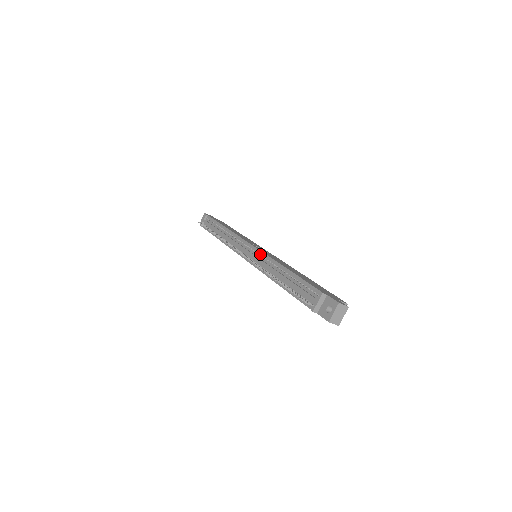
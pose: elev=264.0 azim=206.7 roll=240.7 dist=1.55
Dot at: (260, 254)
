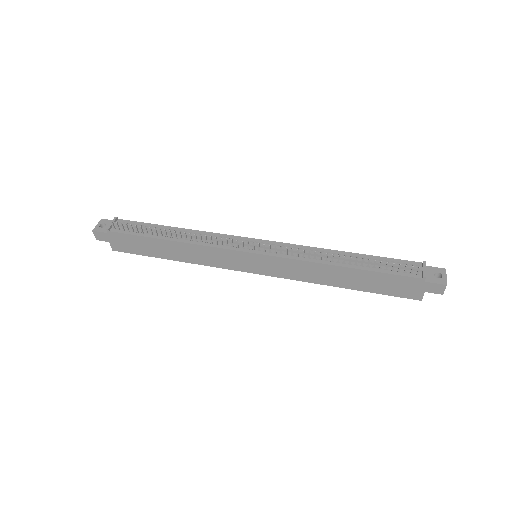
Dot at: (285, 245)
